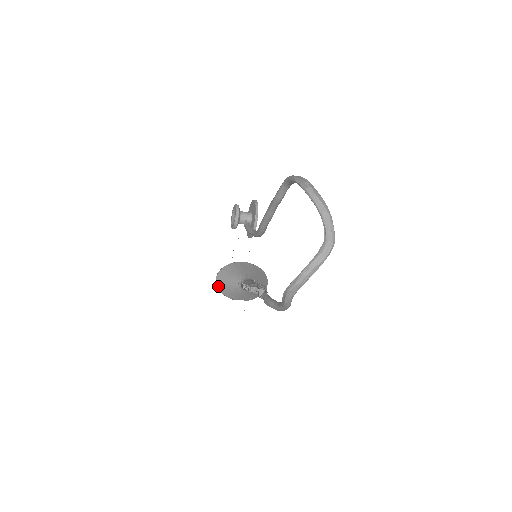
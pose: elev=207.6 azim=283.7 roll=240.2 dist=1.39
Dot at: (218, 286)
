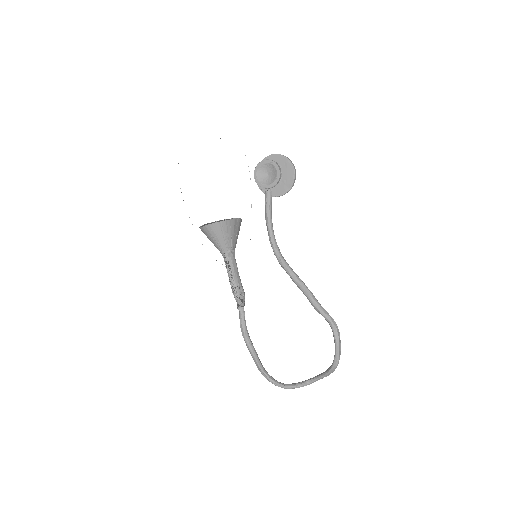
Dot at: (204, 229)
